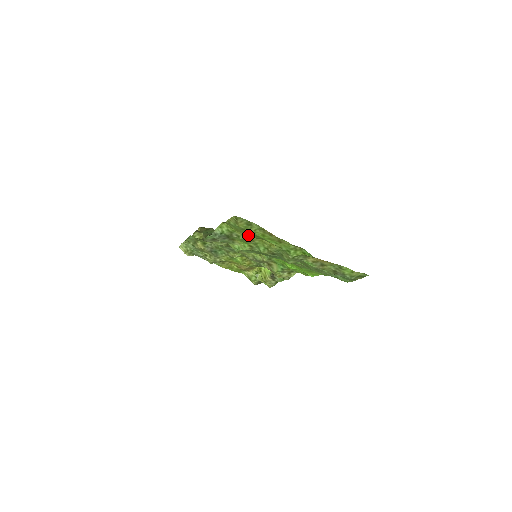
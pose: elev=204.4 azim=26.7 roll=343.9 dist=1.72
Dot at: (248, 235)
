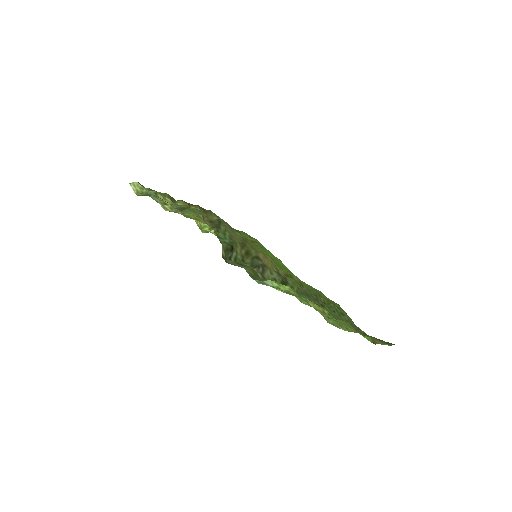
Dot at: occluded
